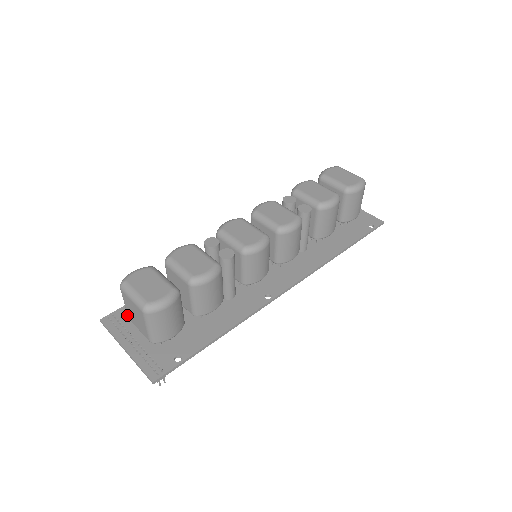
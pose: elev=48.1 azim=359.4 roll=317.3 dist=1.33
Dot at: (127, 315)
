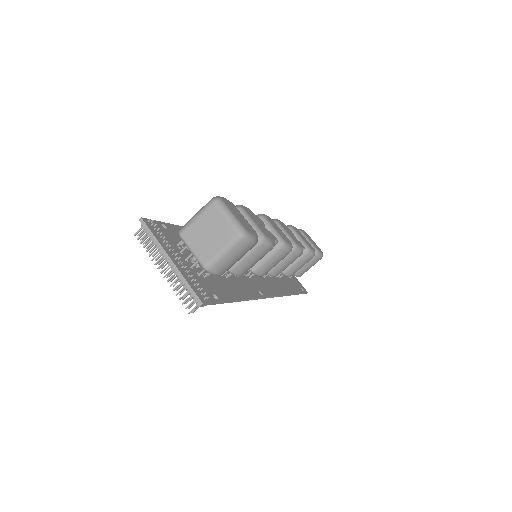
Dot at: (164, 231)
